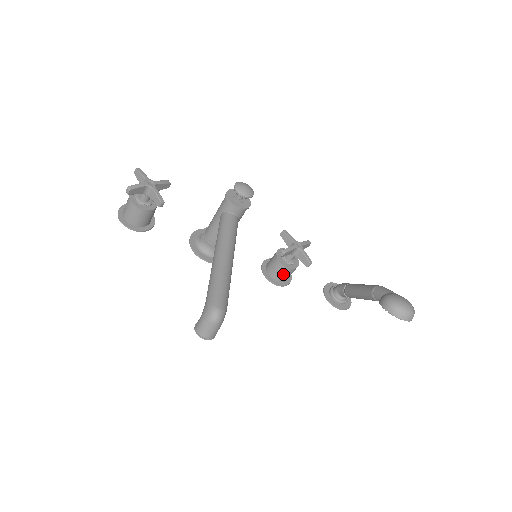
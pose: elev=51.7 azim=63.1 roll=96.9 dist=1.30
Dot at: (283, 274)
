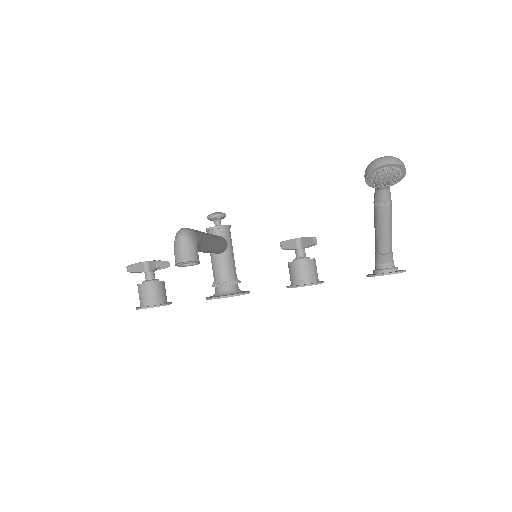
Dot at: (303, 272)
